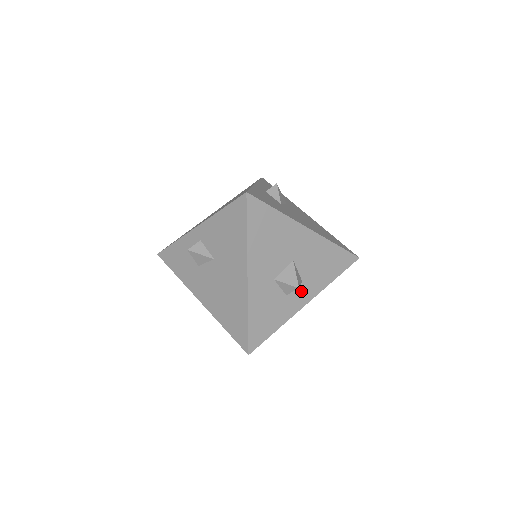
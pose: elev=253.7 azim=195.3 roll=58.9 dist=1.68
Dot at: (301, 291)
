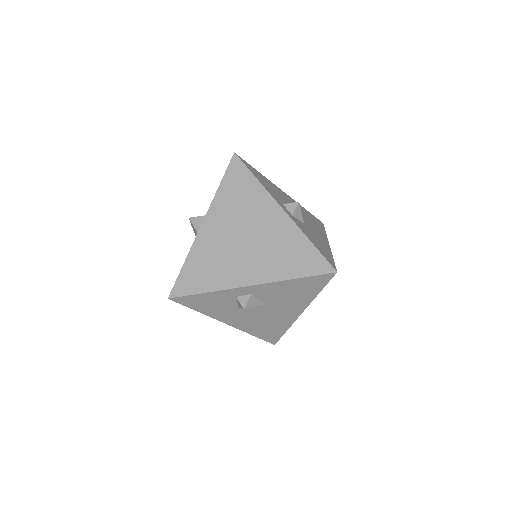
Dot at: occluded
